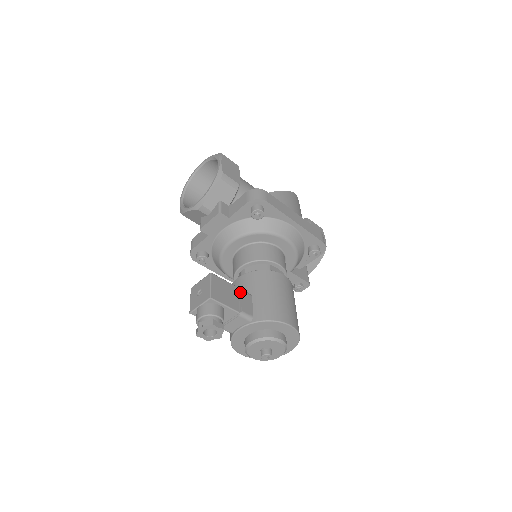
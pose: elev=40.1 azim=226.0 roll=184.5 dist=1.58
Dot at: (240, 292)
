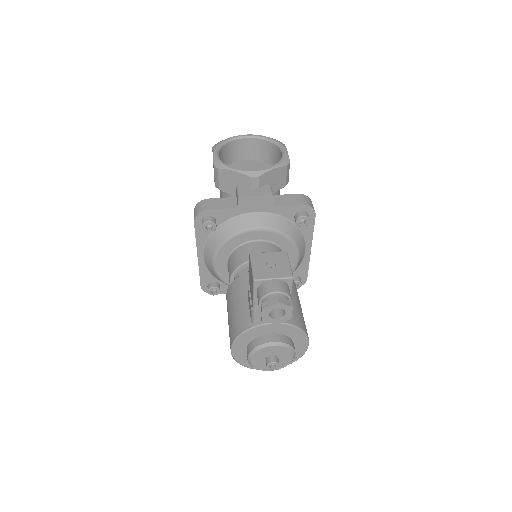
Dot at: occluded
